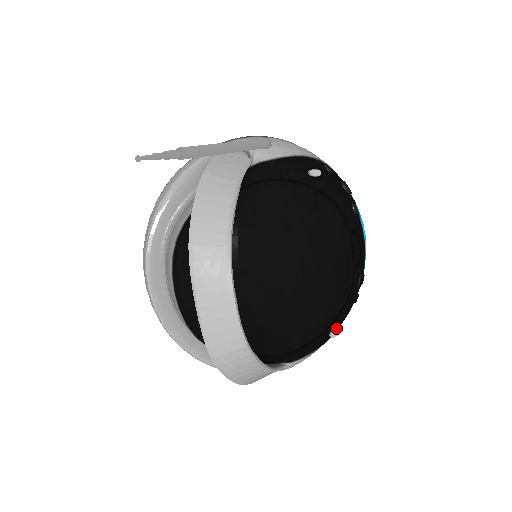
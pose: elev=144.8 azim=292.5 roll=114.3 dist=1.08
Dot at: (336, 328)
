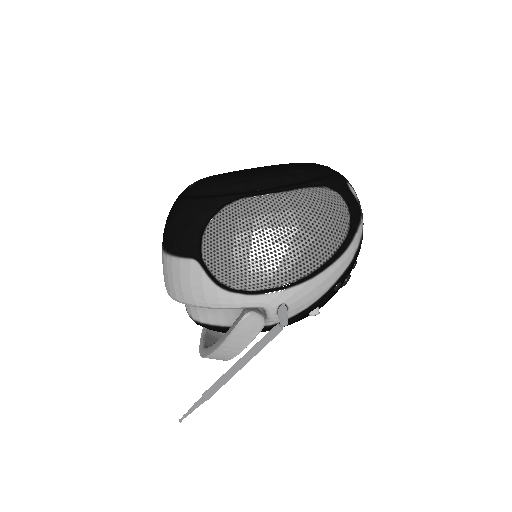
Dot at: occluded
